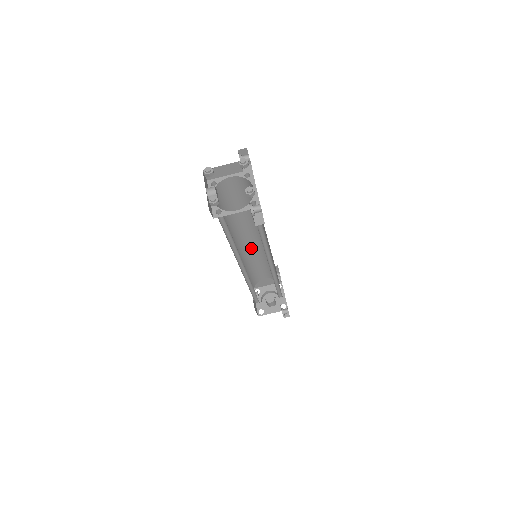
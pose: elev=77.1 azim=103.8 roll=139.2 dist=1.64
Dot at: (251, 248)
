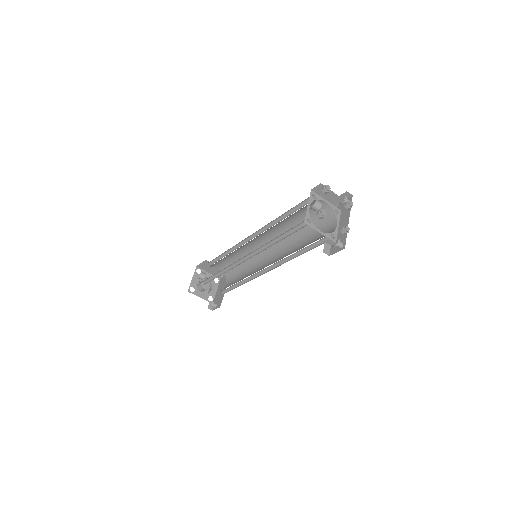
Dot at: (251, 245)
